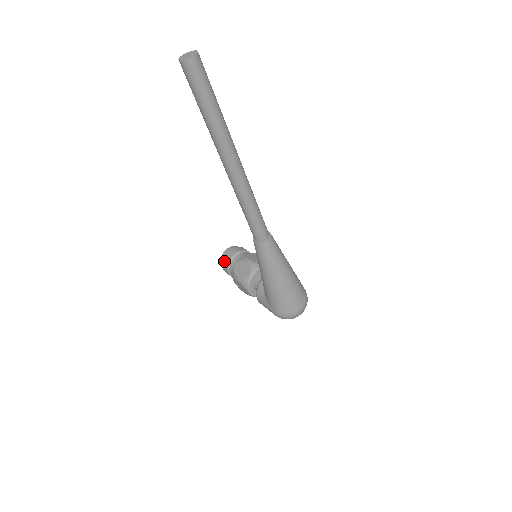
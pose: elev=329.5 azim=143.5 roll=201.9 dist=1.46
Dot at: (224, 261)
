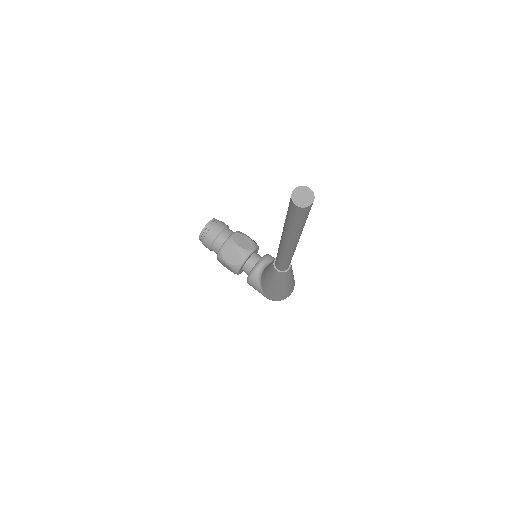
Dot at: (206, 240)
